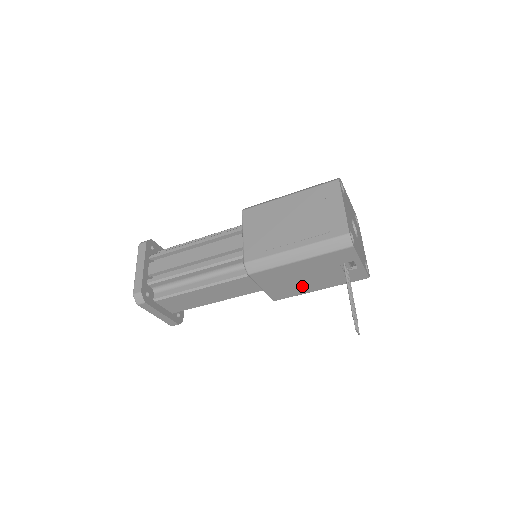
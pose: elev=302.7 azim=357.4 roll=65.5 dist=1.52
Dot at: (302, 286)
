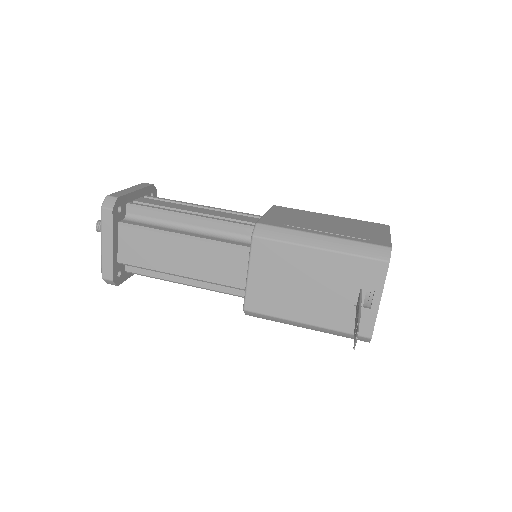
Dot at: (292, 301)
